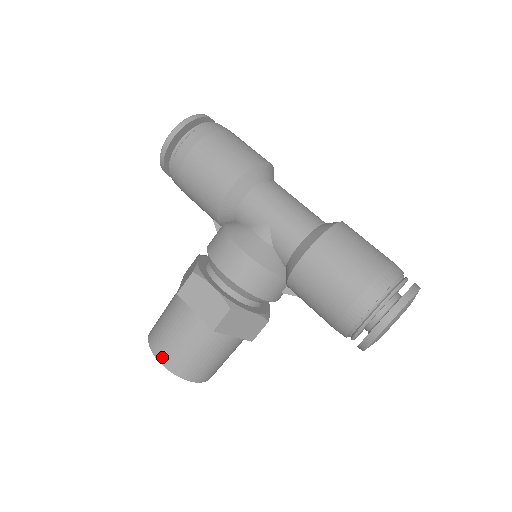
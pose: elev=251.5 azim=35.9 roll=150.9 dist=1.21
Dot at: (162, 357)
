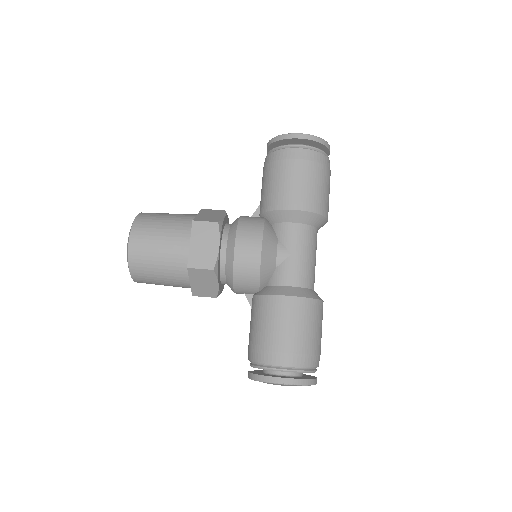
Dot at: (135, 240)
